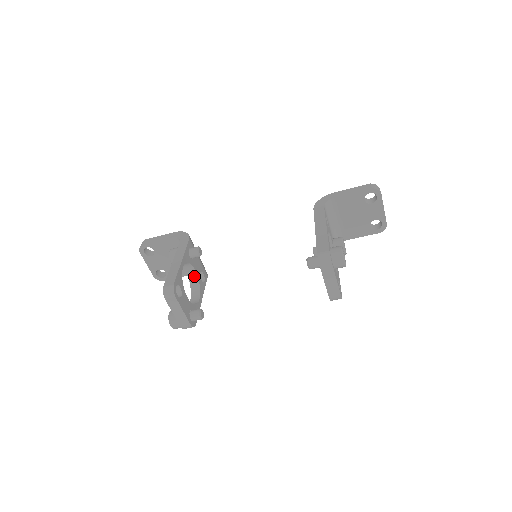
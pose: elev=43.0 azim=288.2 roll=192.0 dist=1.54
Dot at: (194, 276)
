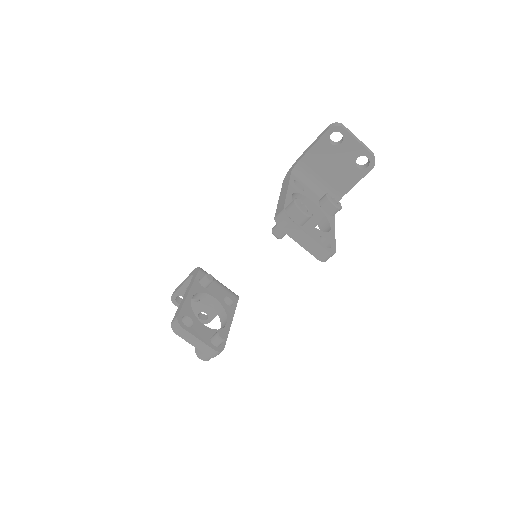
Dot at: (217, 303)
